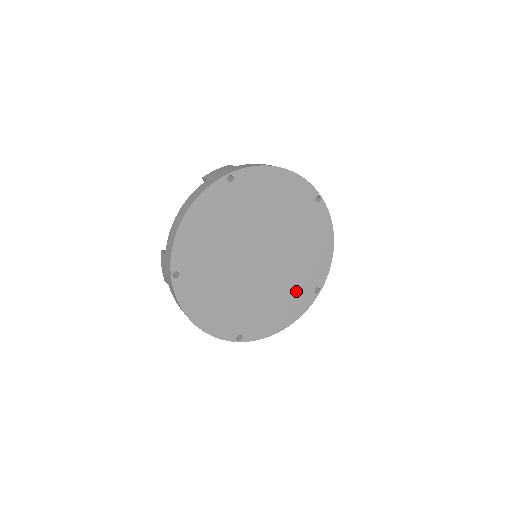
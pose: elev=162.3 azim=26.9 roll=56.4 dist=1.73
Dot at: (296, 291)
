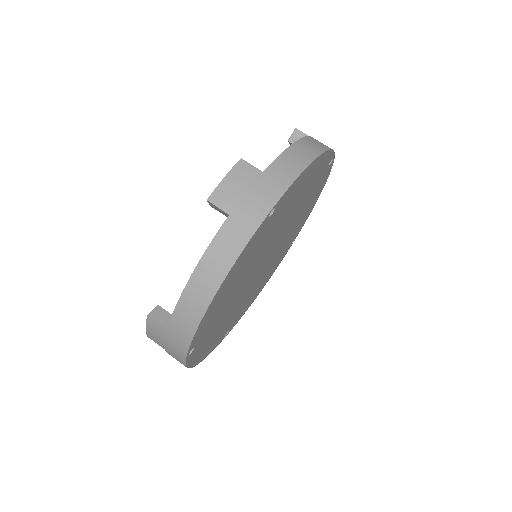
Dot at: (279, 258)
